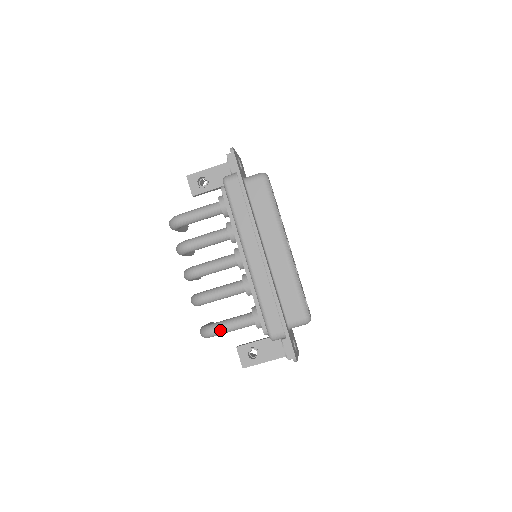
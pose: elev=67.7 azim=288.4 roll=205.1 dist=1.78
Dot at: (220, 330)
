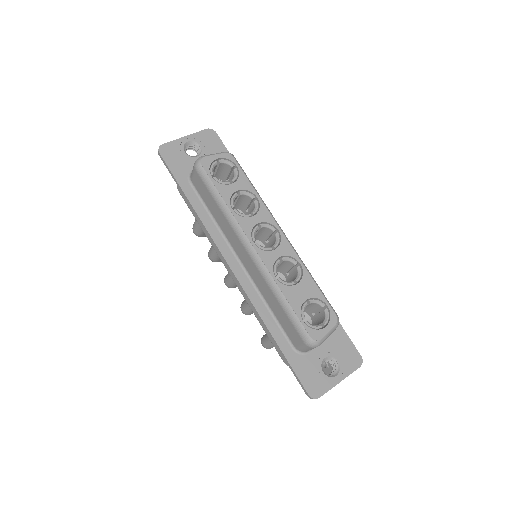
Dot at: (267, 344)
